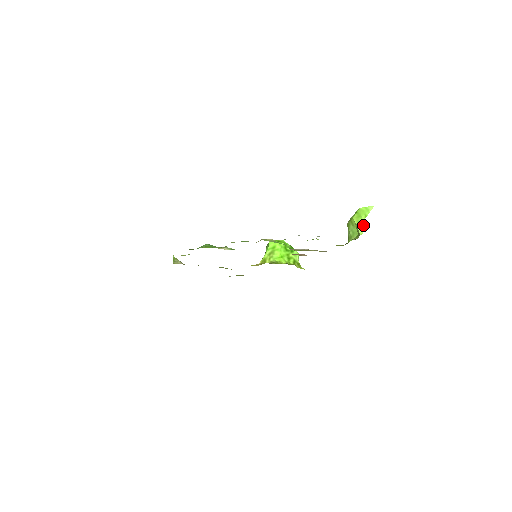
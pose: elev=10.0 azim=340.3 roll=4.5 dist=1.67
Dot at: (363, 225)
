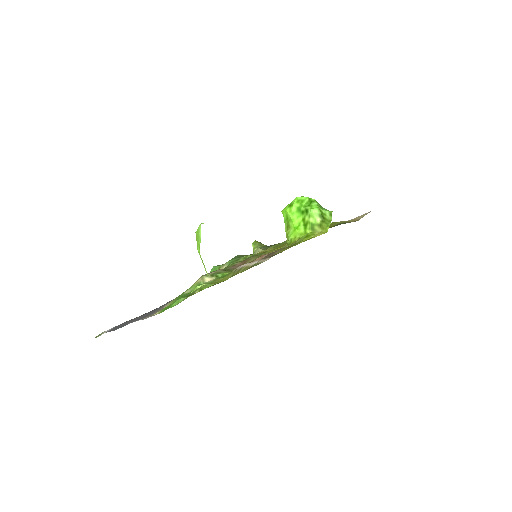
Dot at: occluded
